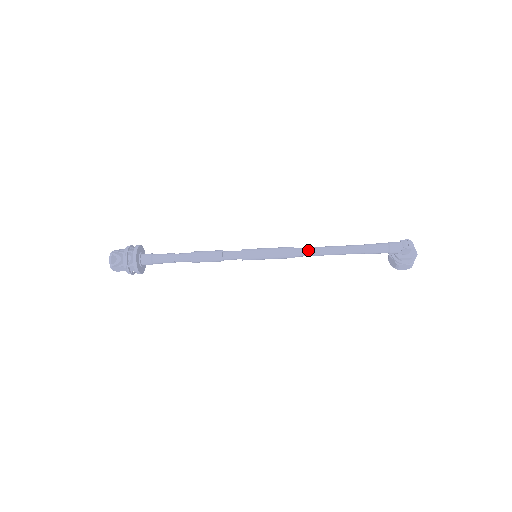
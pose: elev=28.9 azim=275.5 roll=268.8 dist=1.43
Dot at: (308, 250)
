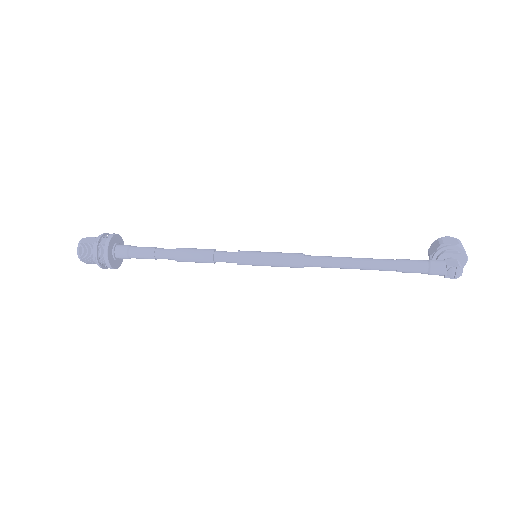
Dot at: (321, 265)
